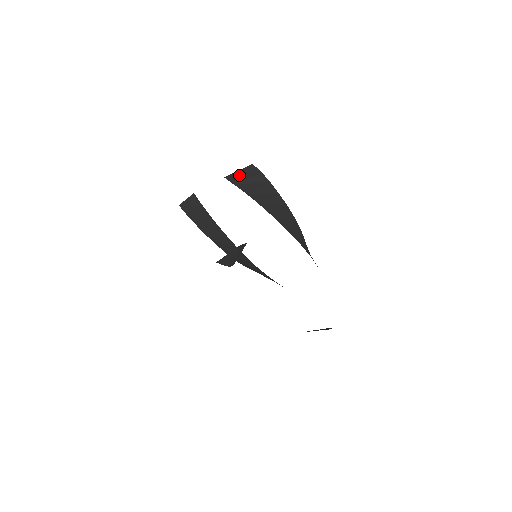
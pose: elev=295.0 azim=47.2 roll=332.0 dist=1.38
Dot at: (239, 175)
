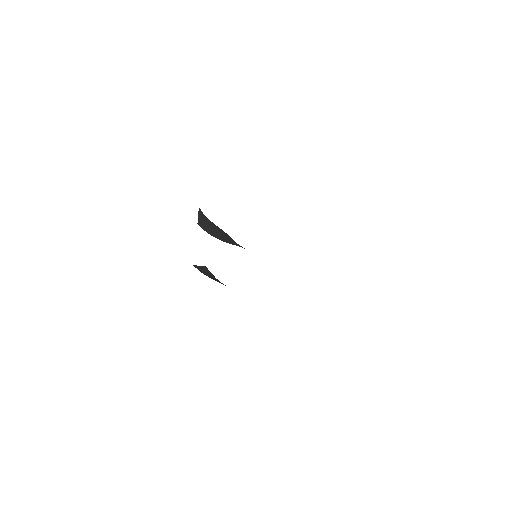
Dot at: occluded
